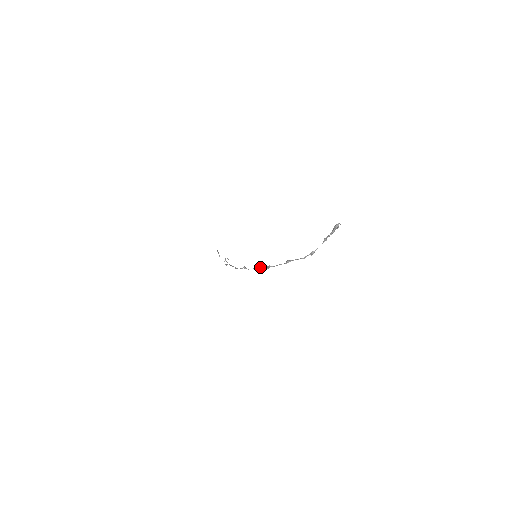
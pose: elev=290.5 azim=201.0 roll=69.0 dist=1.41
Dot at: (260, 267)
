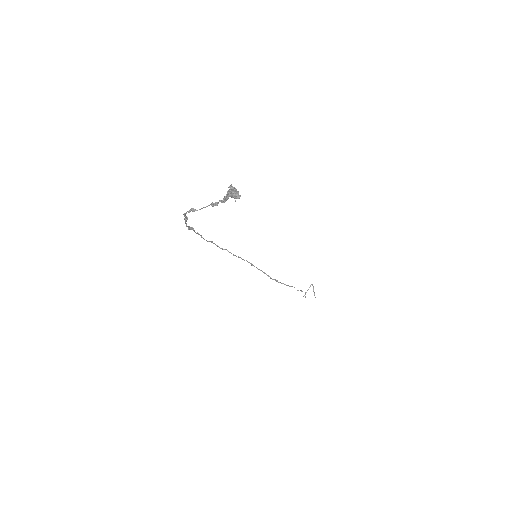
Dot at: occluded
